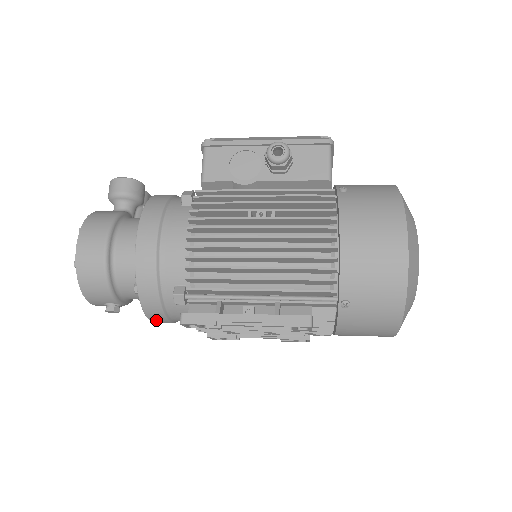
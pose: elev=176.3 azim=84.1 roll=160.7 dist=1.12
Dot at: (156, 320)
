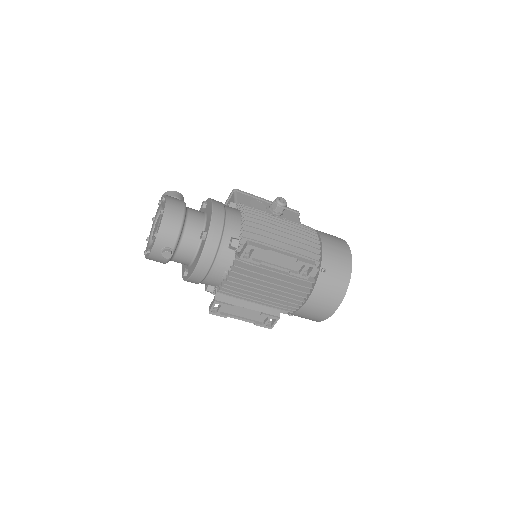
Dot at: (203, 263)
